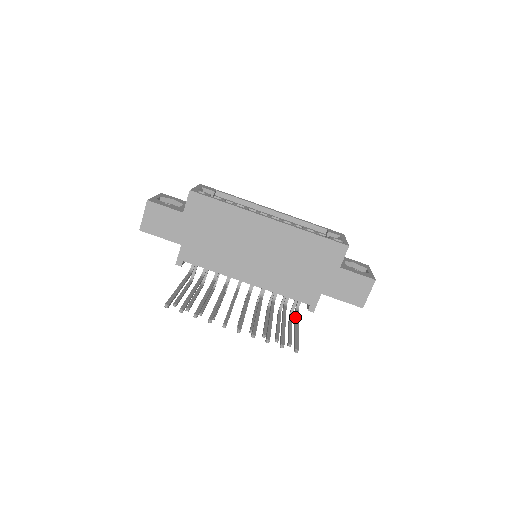
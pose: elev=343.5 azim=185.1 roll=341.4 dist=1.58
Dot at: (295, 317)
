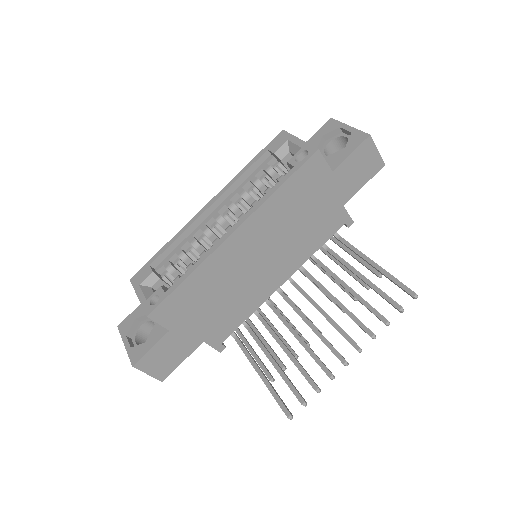
Dot at: occluded
